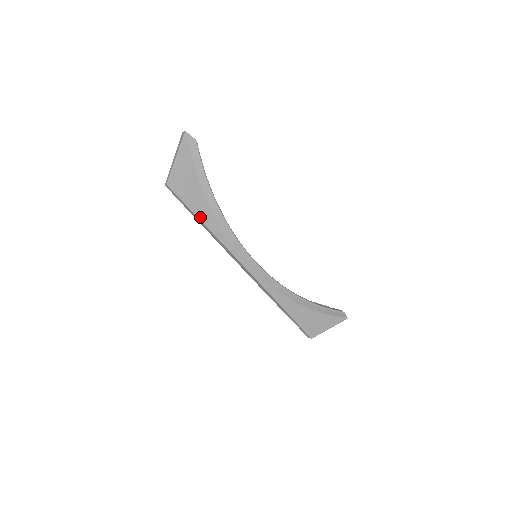
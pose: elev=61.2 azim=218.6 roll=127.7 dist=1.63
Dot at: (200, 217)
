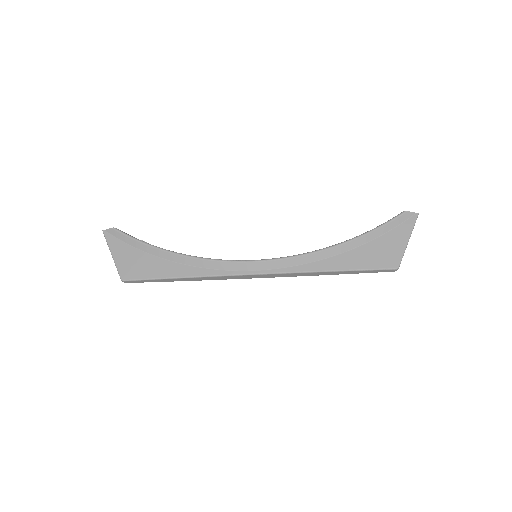
Dot at: (170, 276)
